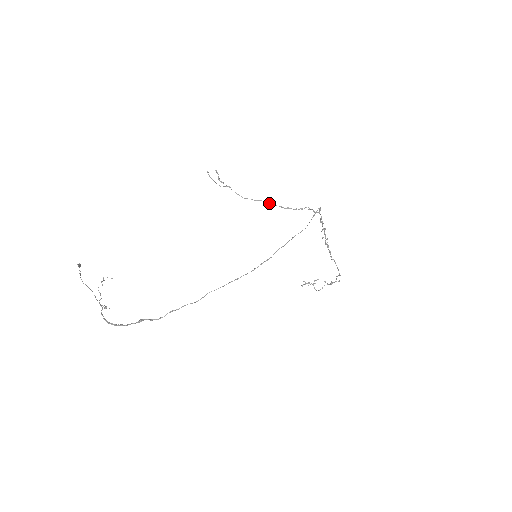
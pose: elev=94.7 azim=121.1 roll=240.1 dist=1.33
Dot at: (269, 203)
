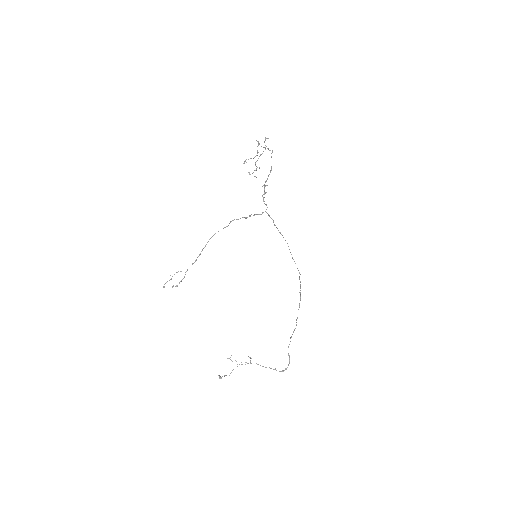
Dot at: occluded
